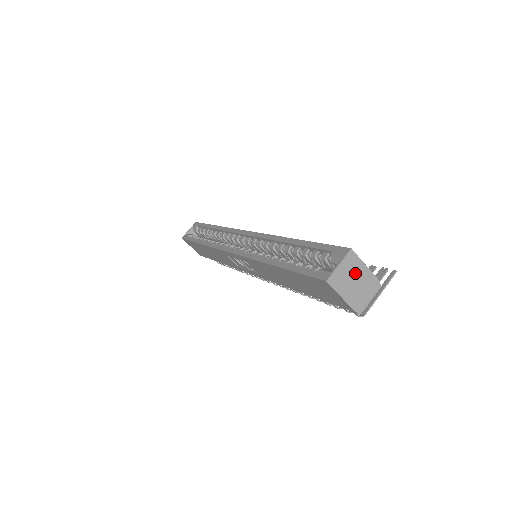
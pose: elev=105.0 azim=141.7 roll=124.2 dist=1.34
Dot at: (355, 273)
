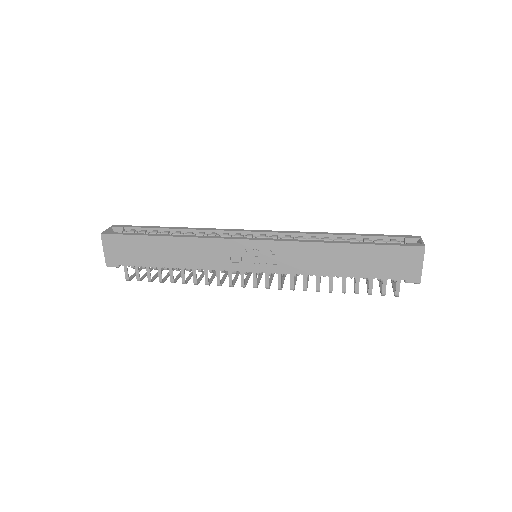
Dot at: occluded
